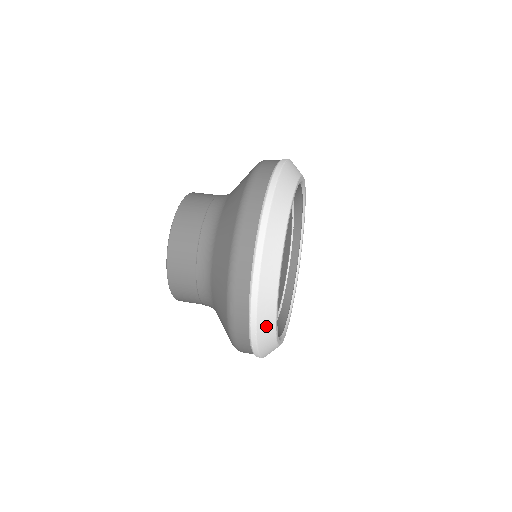
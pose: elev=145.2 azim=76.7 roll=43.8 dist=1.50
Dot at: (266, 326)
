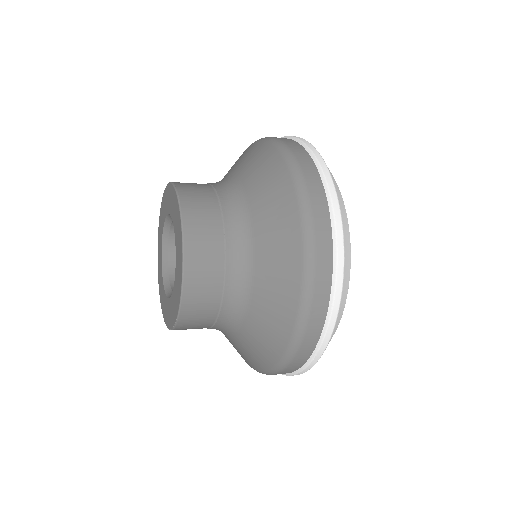
Dot at: occluded
